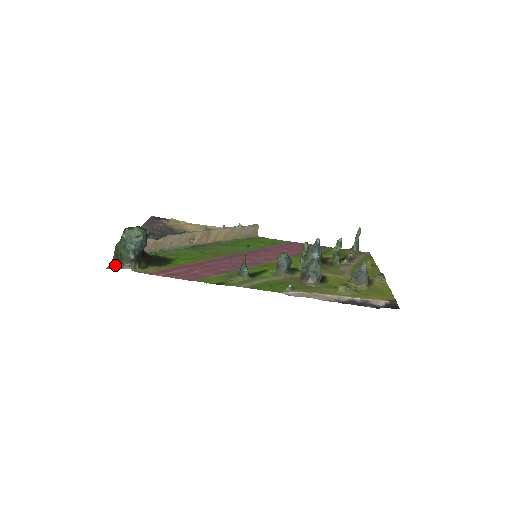
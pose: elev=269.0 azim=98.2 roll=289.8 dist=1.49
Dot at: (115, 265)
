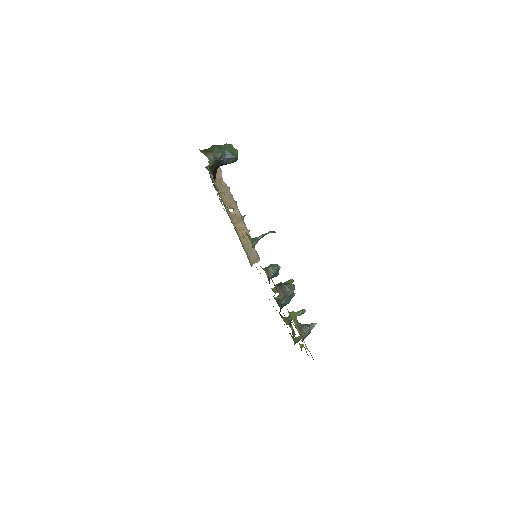
Dot at: (201, 151)
